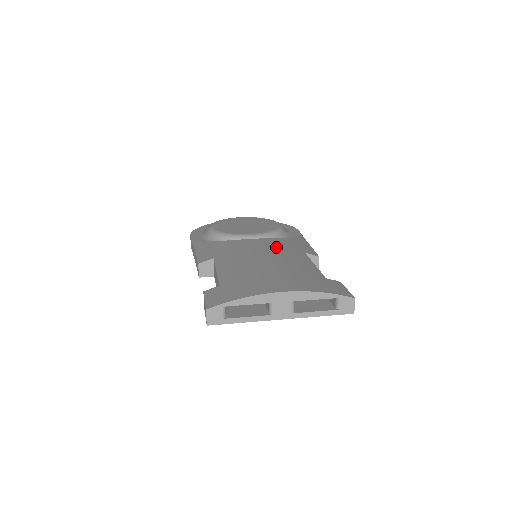
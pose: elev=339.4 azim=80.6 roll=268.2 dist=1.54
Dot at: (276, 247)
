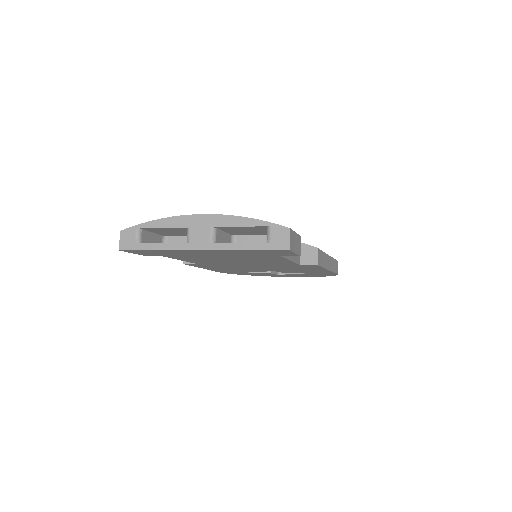
Dot at: occluded
